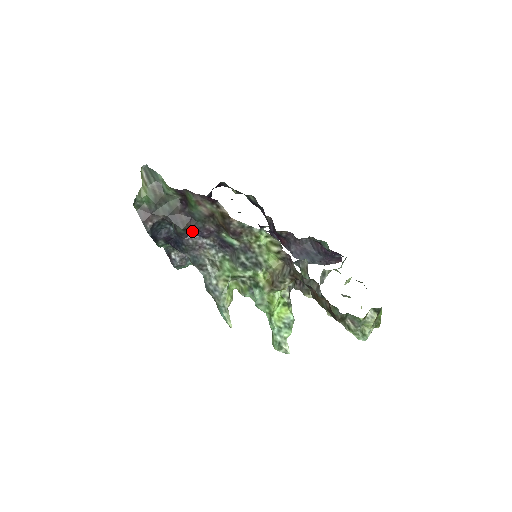
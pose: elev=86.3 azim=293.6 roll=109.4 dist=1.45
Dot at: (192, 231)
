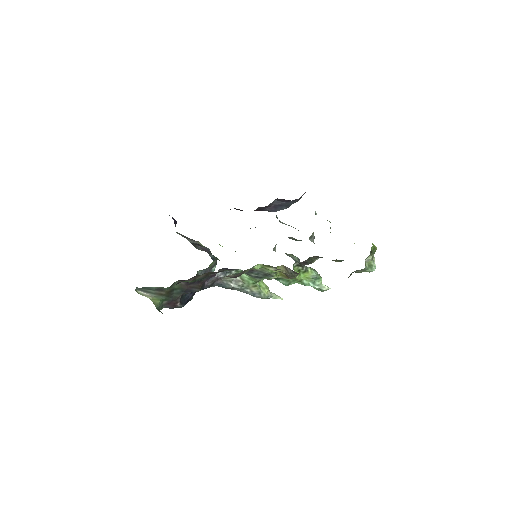
Dot at: occluded
